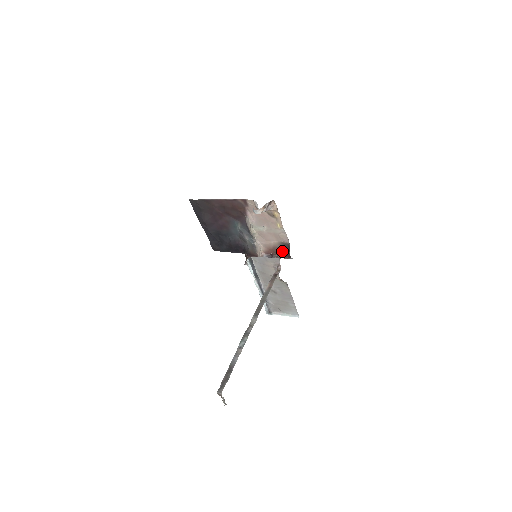
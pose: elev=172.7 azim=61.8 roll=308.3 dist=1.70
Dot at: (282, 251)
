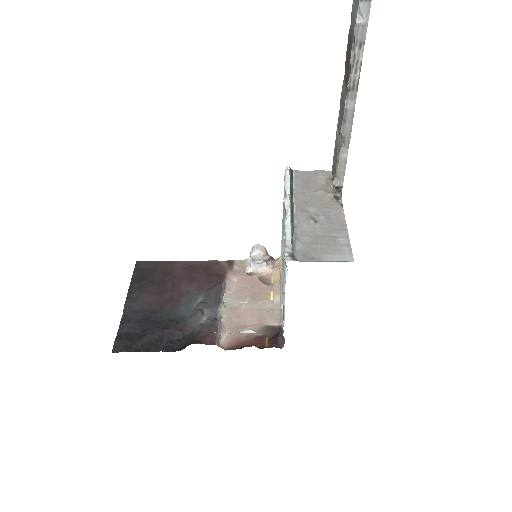
Dot at: (263, 341)
